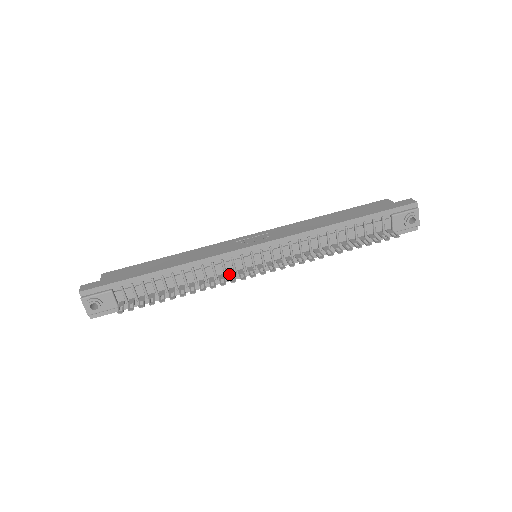
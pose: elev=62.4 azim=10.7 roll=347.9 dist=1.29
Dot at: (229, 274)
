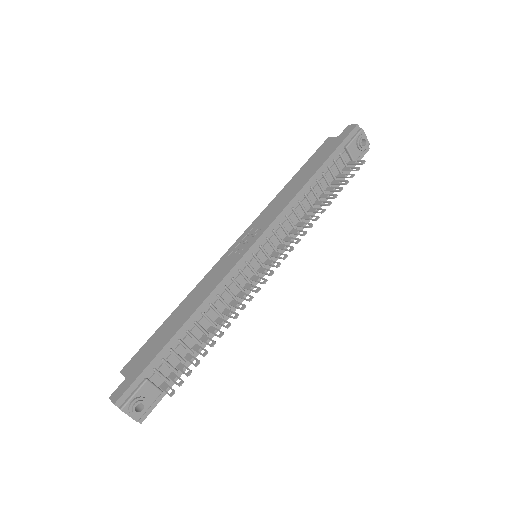
Dot at: (246, 287)
